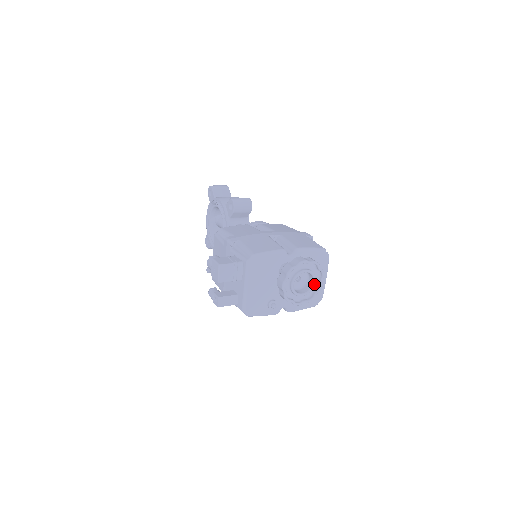
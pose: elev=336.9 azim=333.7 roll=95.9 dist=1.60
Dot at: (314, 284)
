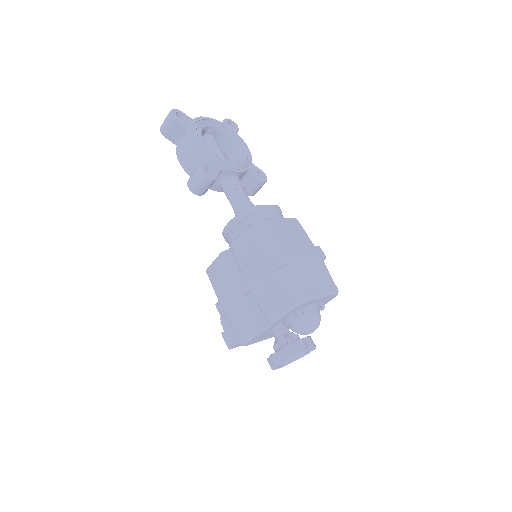
Dot at: occluded
